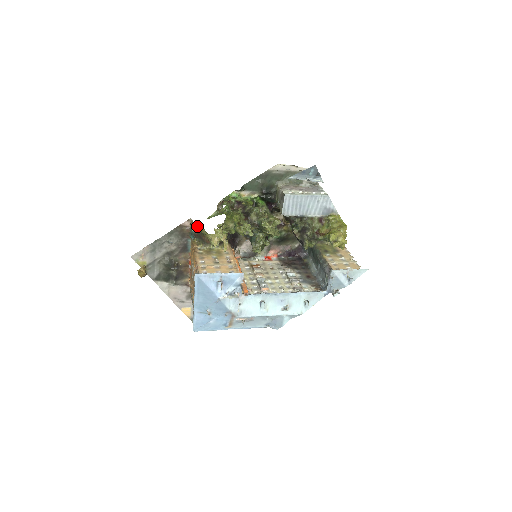
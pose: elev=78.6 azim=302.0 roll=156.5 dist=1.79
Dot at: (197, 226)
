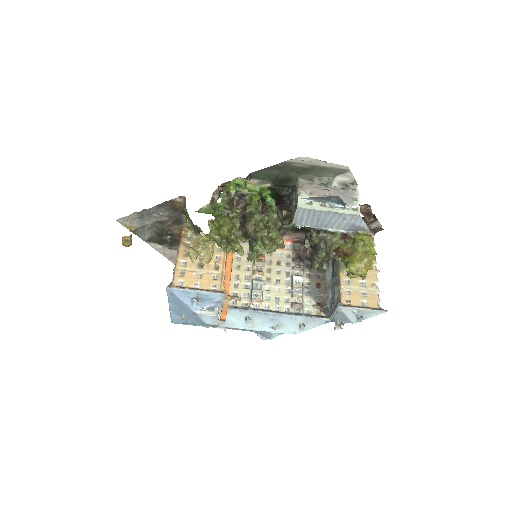
Dot at: (185, 215)
